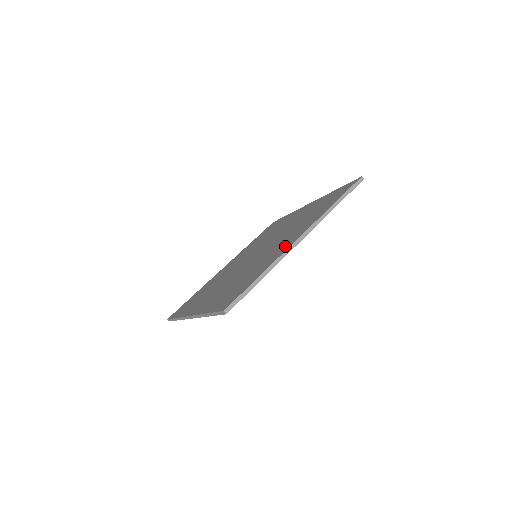
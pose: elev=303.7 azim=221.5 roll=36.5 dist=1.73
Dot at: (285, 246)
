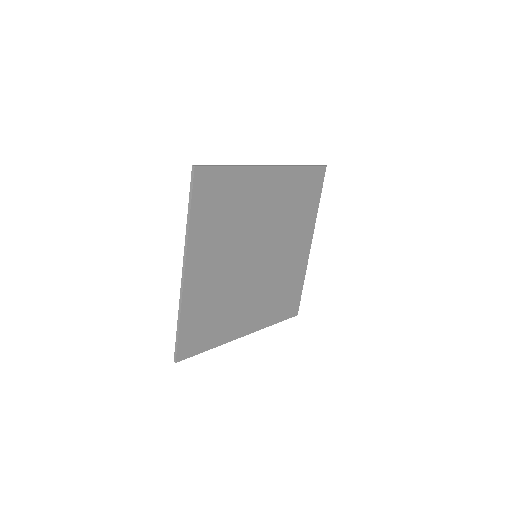
Dot at: occluded
